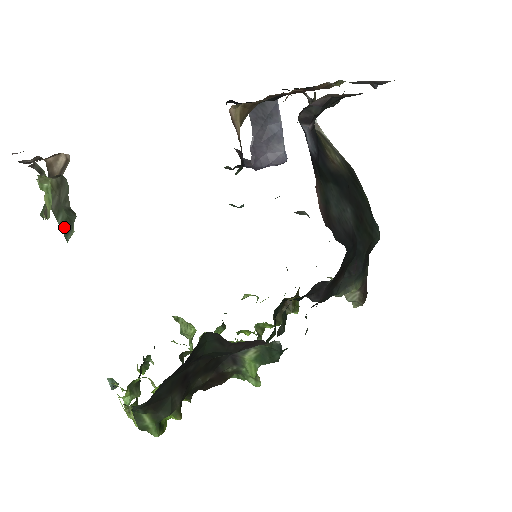
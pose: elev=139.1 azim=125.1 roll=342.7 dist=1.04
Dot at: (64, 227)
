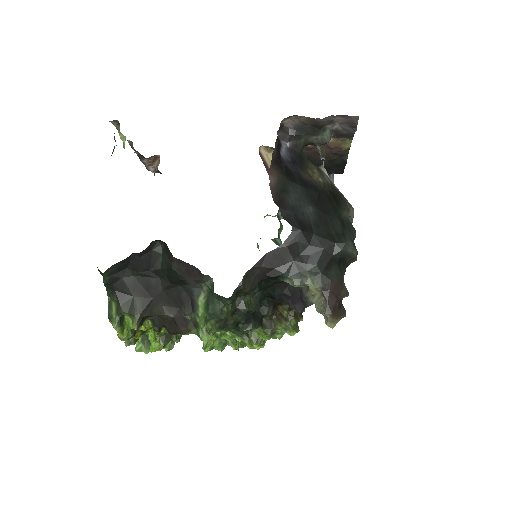
Dot at: (113, 151)
